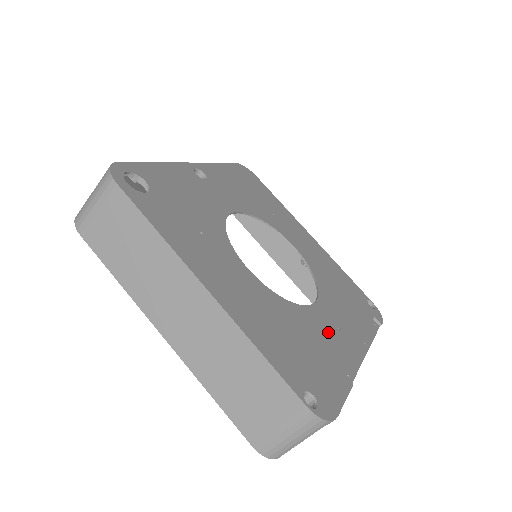
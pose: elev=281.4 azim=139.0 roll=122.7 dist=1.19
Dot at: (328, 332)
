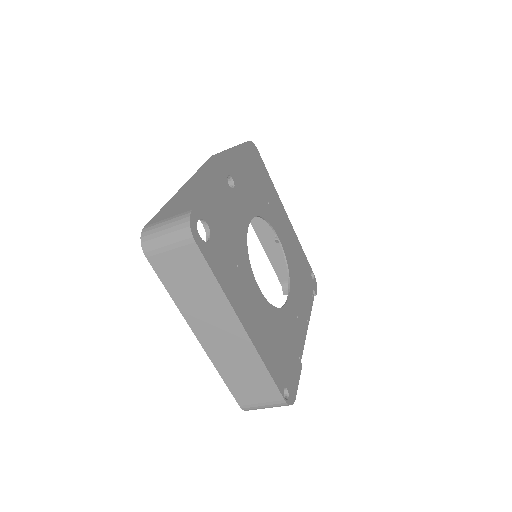
Dot at: (293, 325)
